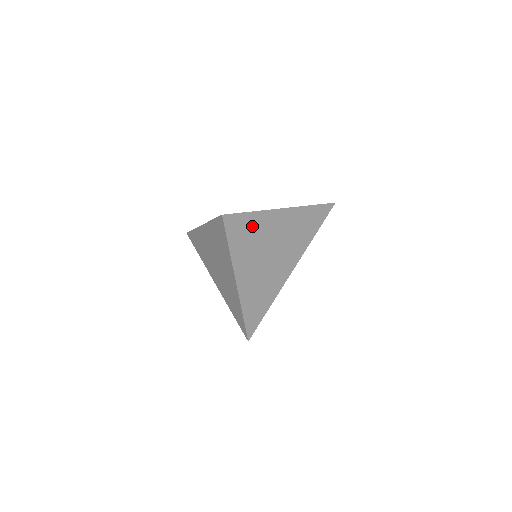
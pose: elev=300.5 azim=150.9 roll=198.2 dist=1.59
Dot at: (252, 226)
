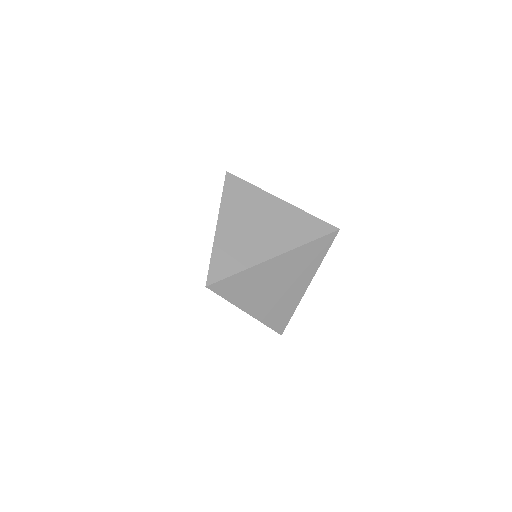
Dot at: (248, 194)
